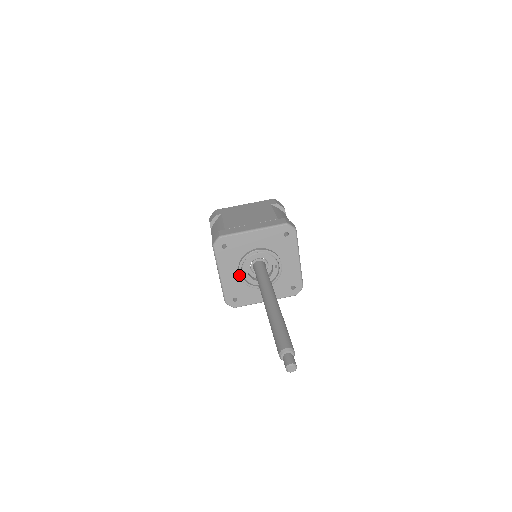
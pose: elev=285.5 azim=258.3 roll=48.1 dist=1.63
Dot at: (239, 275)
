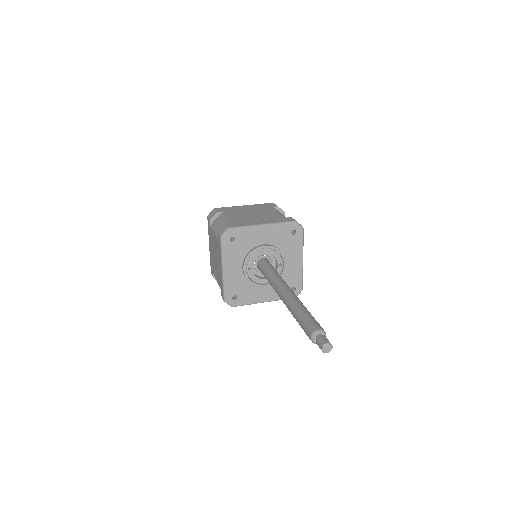
Dot at: (243, 271)
